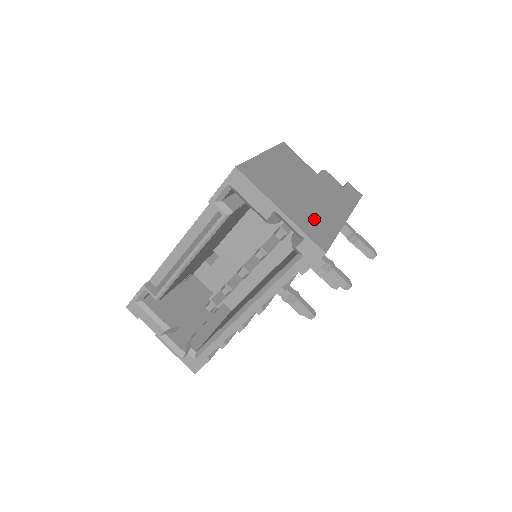
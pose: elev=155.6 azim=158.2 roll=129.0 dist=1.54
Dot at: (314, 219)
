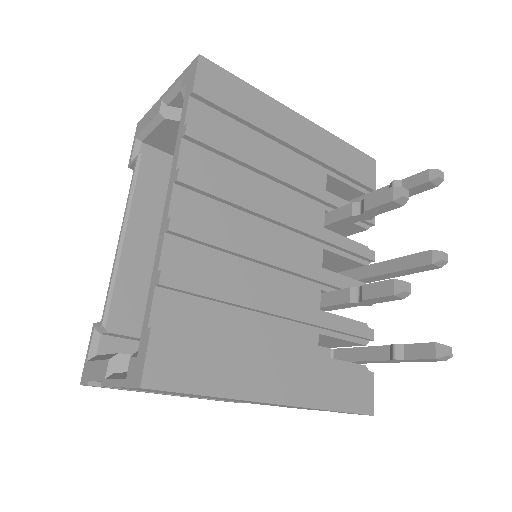
Dot at: occluded
